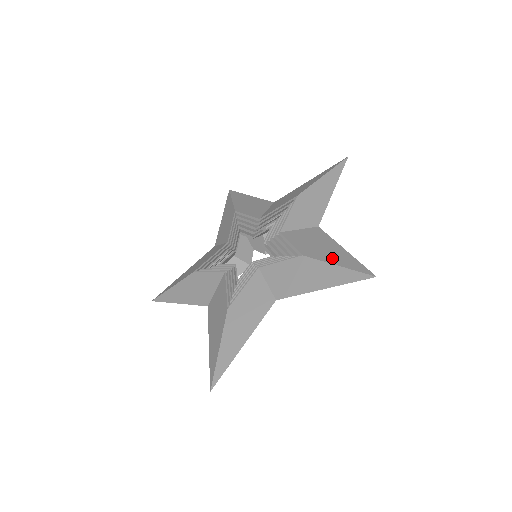
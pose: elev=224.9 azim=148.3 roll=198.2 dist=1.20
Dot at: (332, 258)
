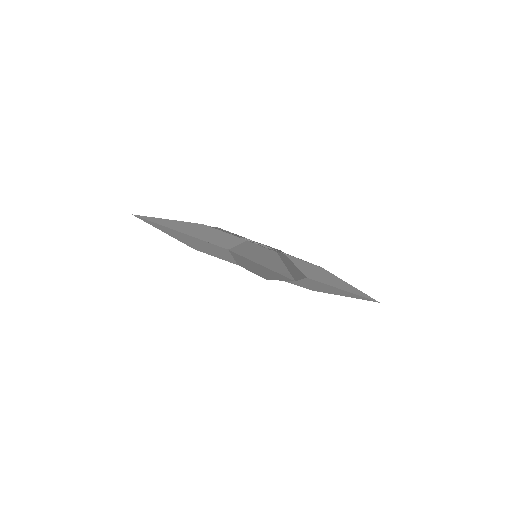
Dot at: occluded
